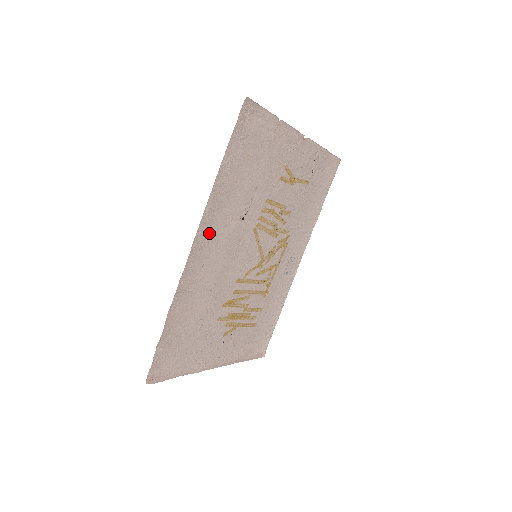
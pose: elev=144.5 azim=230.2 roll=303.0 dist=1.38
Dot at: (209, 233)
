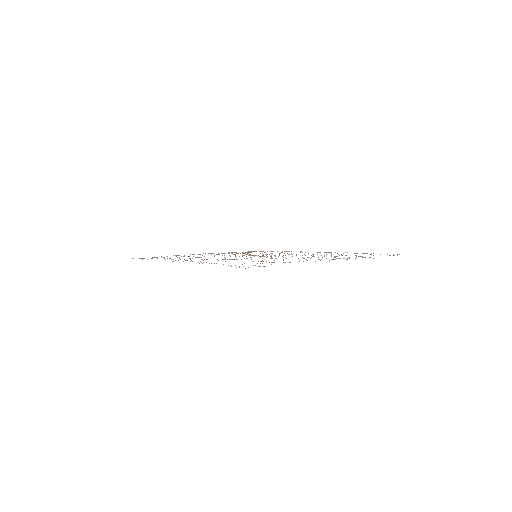
Dot at: occluded
